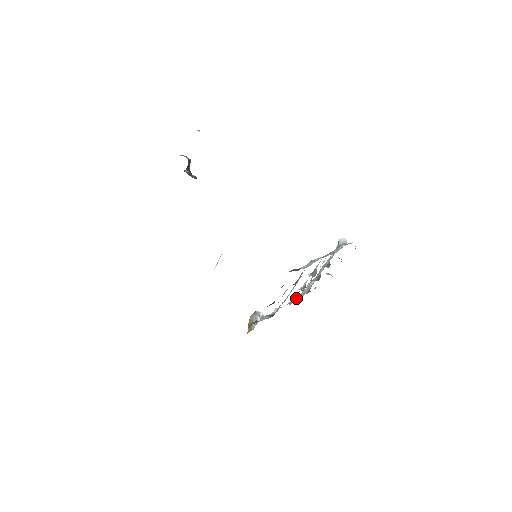
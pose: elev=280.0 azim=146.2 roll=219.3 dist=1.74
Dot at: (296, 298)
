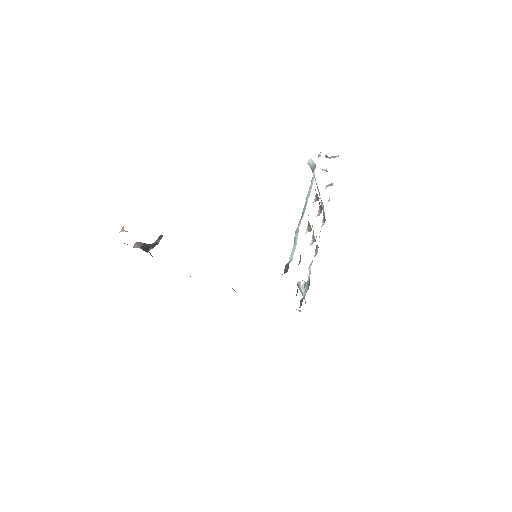
Dot at: occluded
